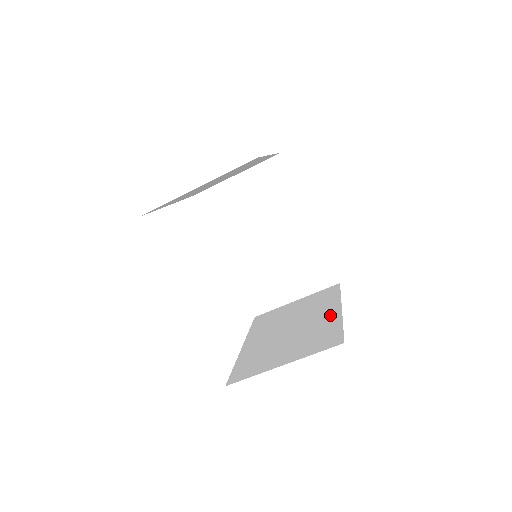
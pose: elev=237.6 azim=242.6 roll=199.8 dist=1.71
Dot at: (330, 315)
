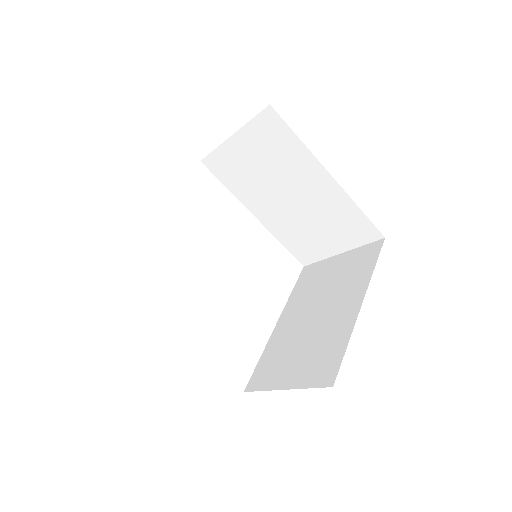
Dot at: (348, 313)
